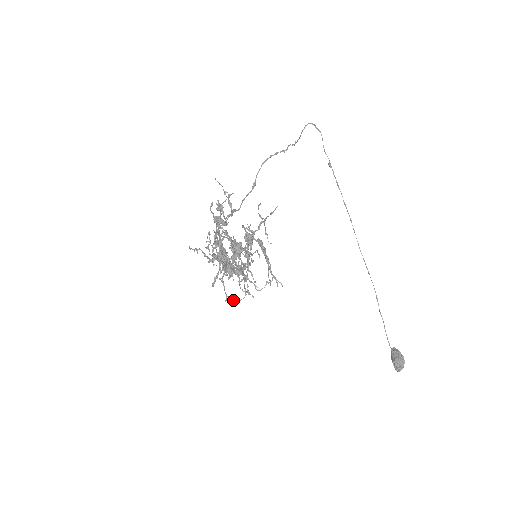
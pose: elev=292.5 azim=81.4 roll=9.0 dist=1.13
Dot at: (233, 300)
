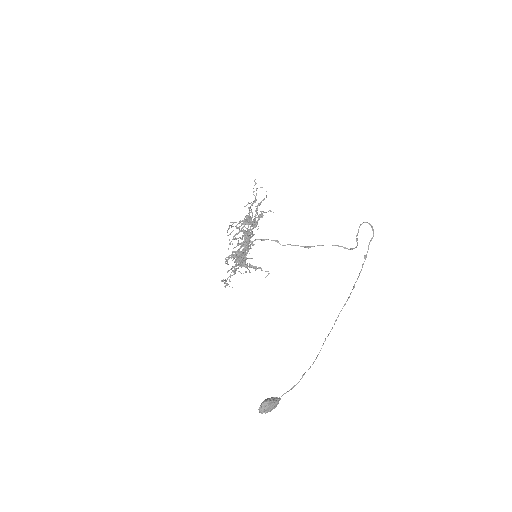
Dot at: (226, 283)
